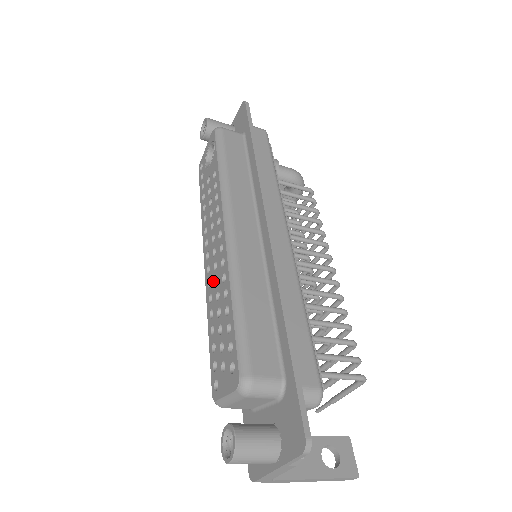
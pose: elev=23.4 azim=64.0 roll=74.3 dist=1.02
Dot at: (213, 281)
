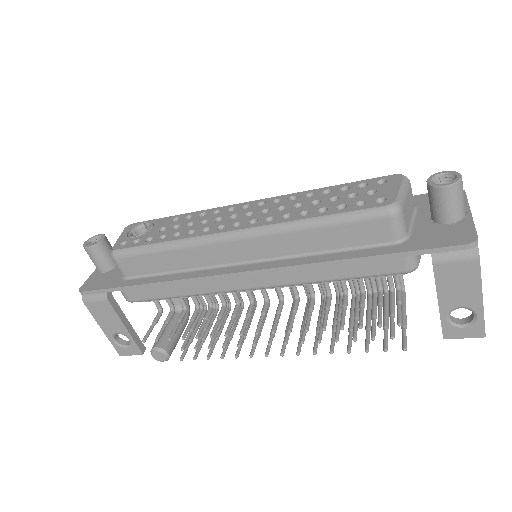
Dot at: (276, 212)
